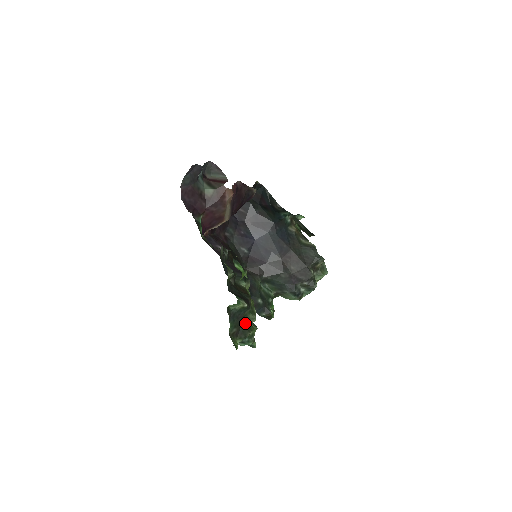
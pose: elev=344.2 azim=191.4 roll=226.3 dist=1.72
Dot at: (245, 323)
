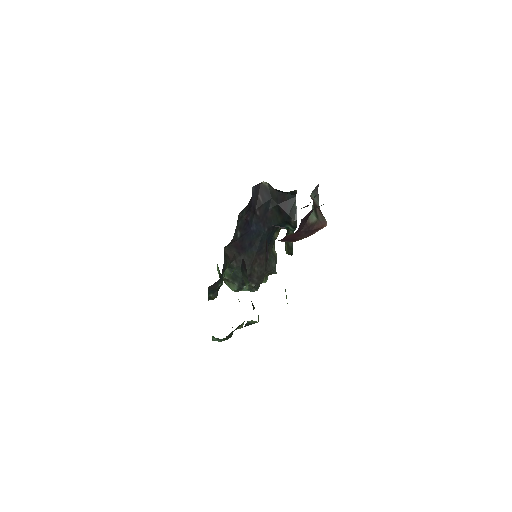
Dot at: (236, 328)
